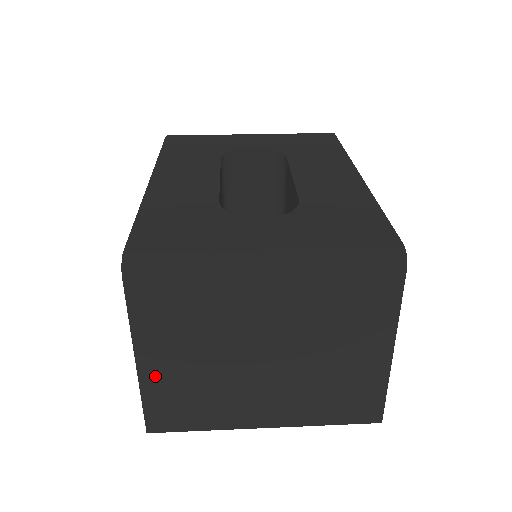
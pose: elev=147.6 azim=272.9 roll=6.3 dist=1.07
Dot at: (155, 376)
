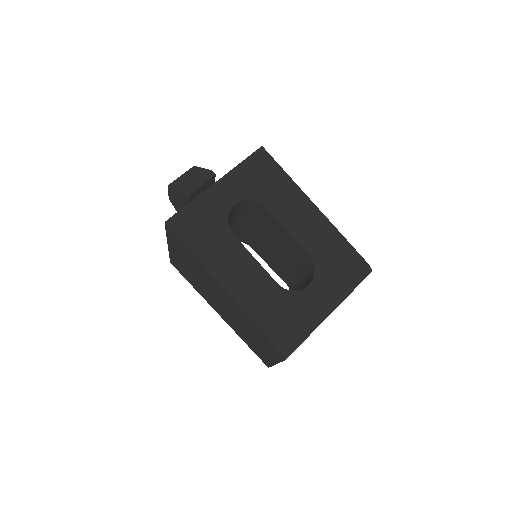
Dot at: occluded
